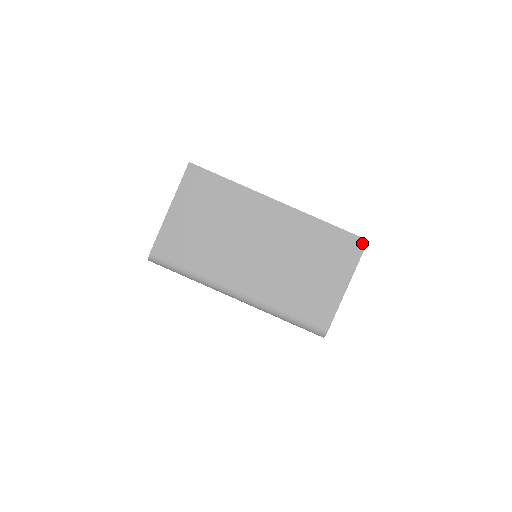
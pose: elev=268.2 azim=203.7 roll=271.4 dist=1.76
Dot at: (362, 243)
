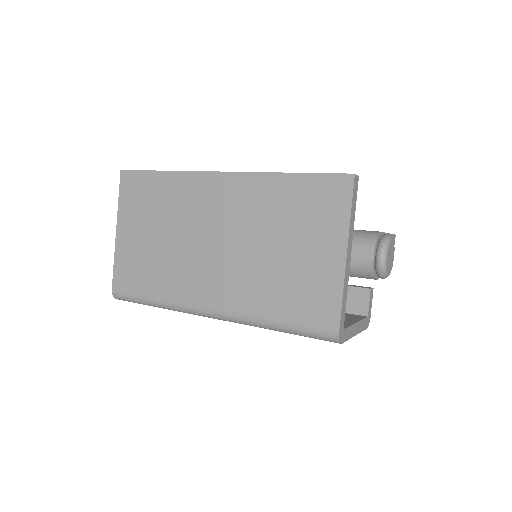
Dot at: (346, 181)
